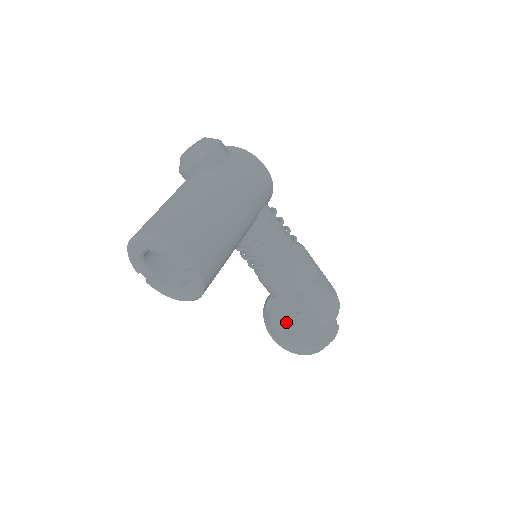
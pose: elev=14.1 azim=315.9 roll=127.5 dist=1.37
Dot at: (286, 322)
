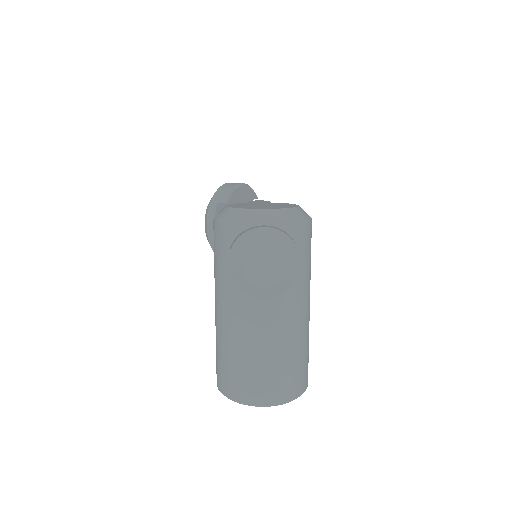
Dot at: occluded
